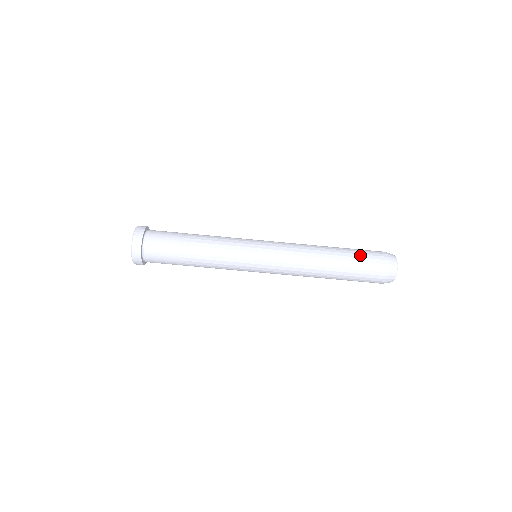
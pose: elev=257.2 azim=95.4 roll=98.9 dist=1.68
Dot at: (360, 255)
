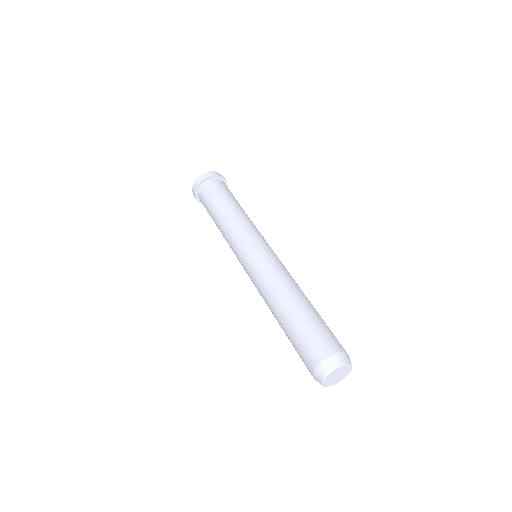
Dot at: (326, 325)
